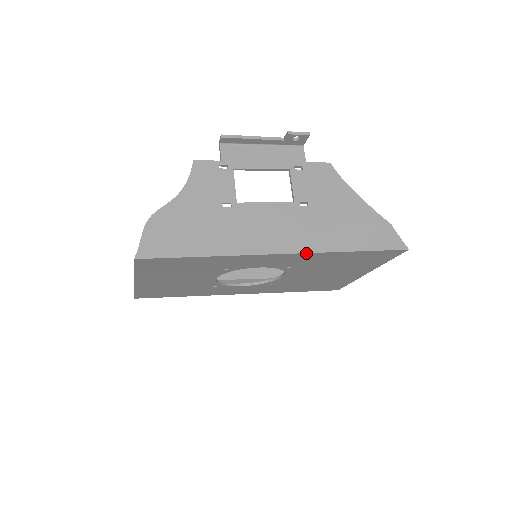
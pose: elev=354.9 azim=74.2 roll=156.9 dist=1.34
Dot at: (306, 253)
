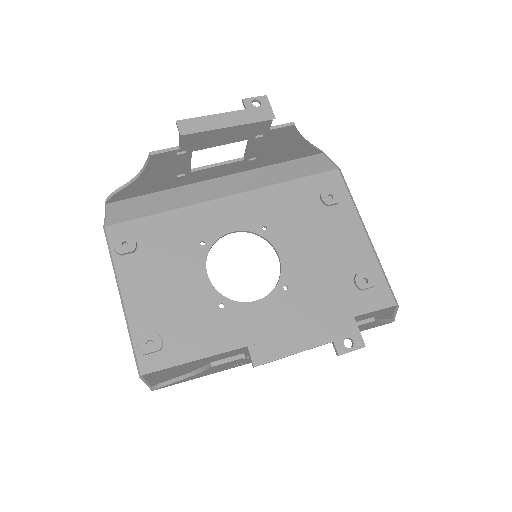
Dot at: occluded
